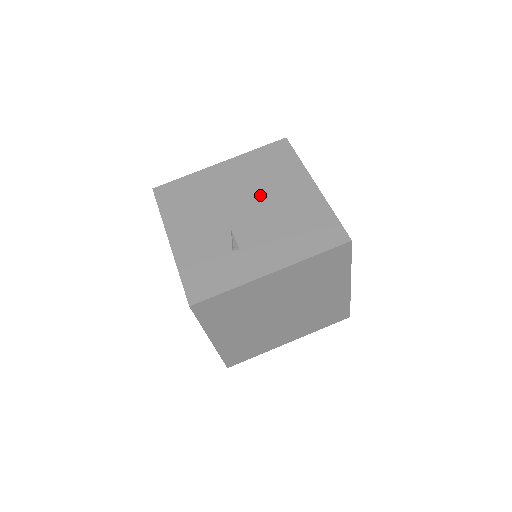
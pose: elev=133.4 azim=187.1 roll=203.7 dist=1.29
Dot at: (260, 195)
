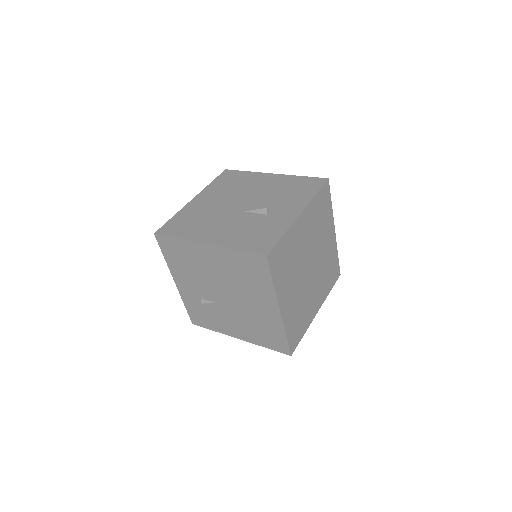
Dot at: occluded
